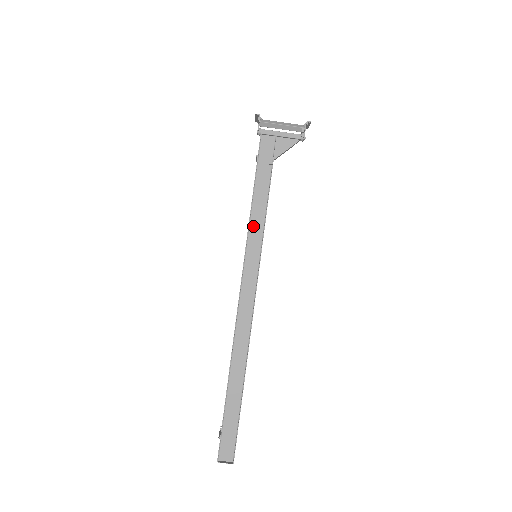
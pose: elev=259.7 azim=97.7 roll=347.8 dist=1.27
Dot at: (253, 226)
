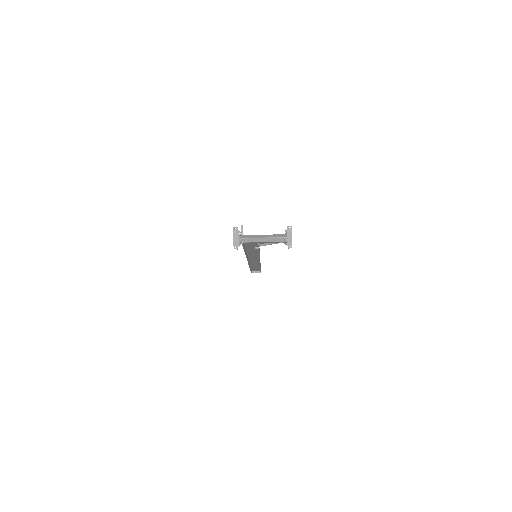
Dot at: (250, 253)
